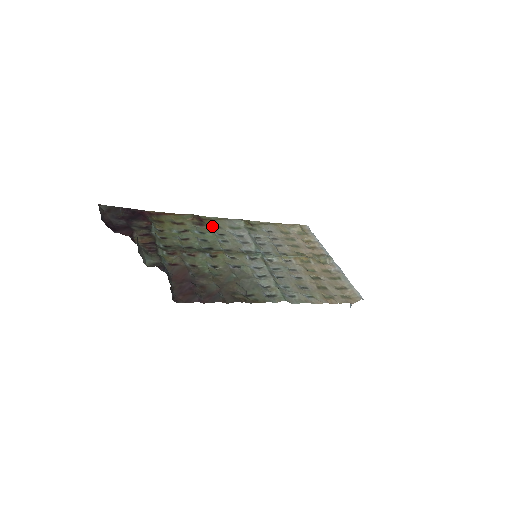
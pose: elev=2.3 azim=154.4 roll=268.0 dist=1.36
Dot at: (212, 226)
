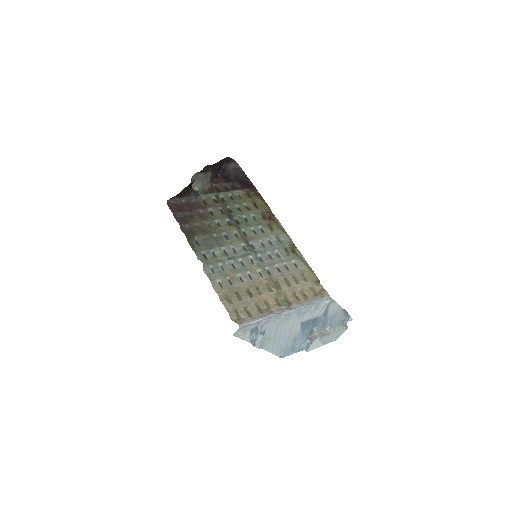
Dot at: (269, 225)
